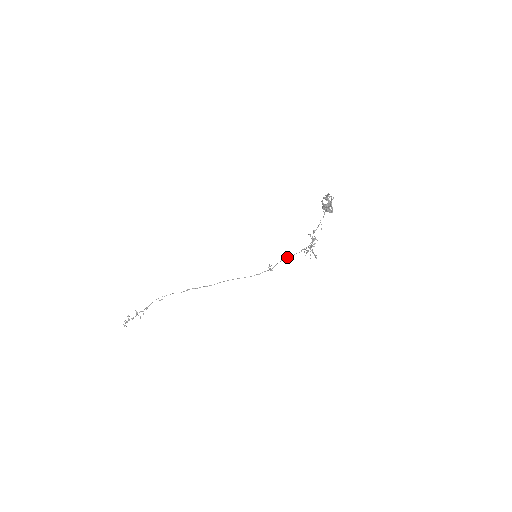
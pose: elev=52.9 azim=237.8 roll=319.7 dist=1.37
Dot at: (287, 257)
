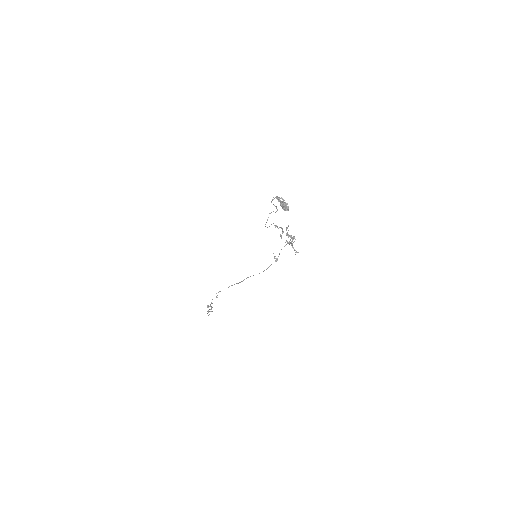
Dot at: (284, 246)
